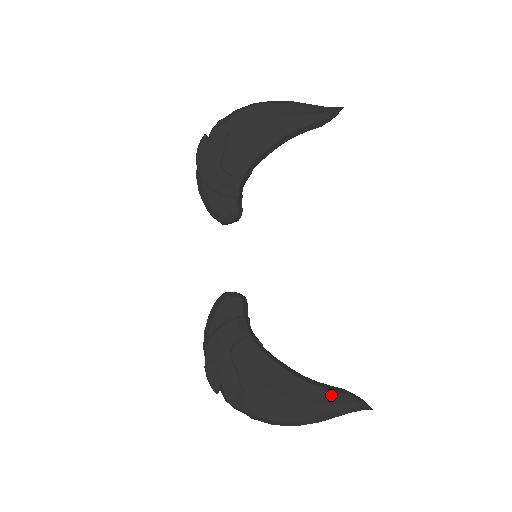
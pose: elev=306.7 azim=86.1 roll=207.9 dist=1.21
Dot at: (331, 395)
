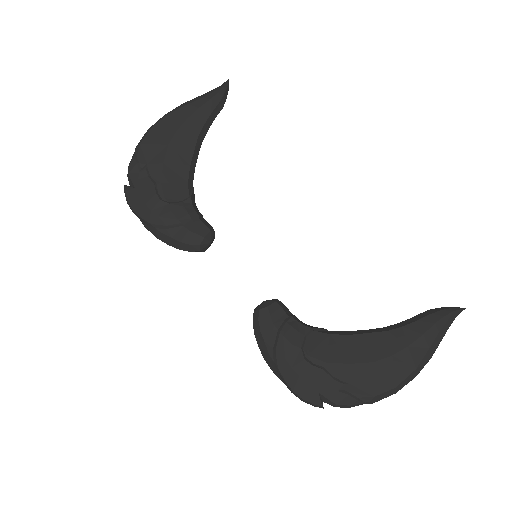
Dot at: (422, 324)
